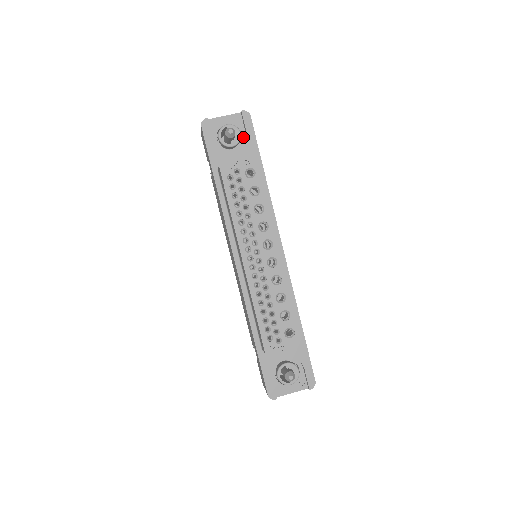
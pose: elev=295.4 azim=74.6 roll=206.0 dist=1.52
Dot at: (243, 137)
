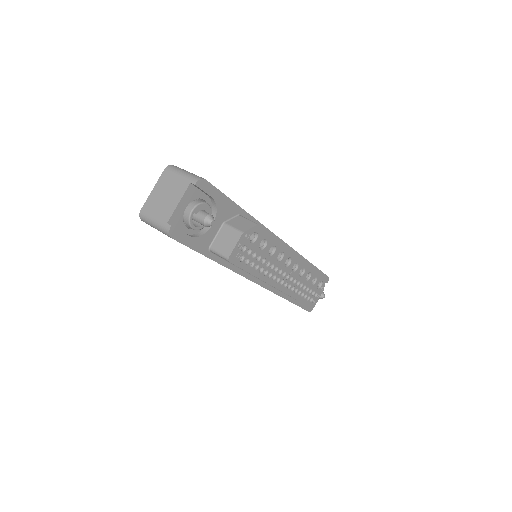
Dot at: (207, 201)
